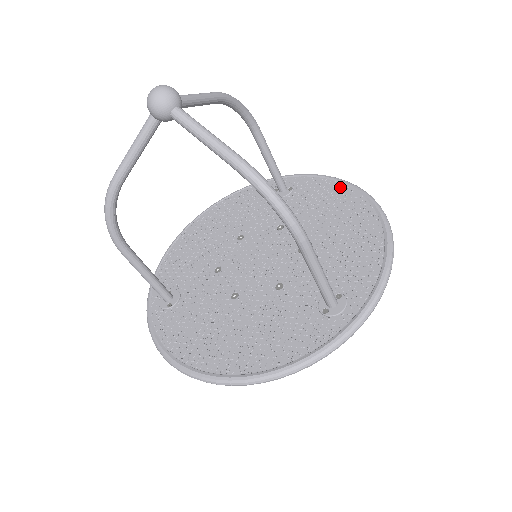
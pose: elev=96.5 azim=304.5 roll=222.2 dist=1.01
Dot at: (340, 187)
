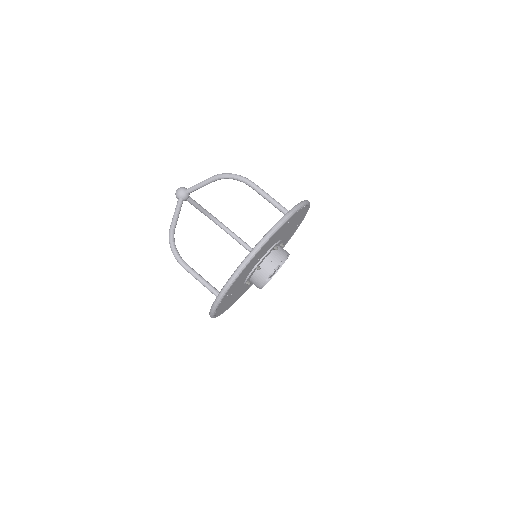
Dot at: occluded
